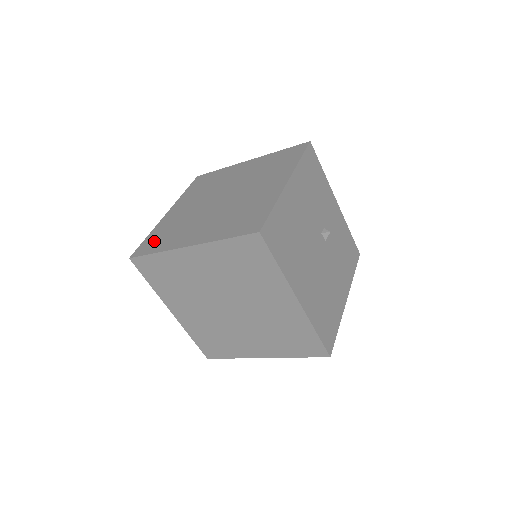
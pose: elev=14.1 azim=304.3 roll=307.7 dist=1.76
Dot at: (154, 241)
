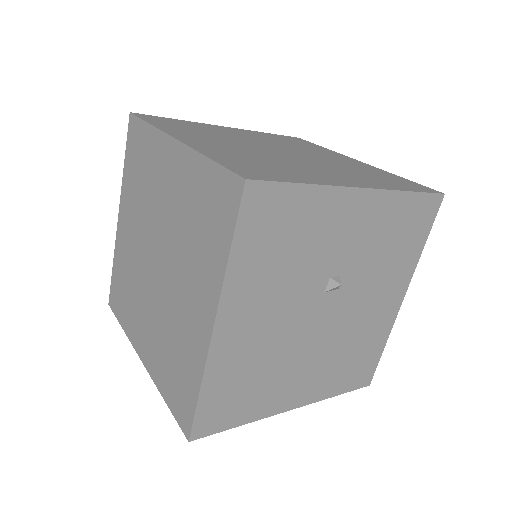
Dot at: (118, 294)
